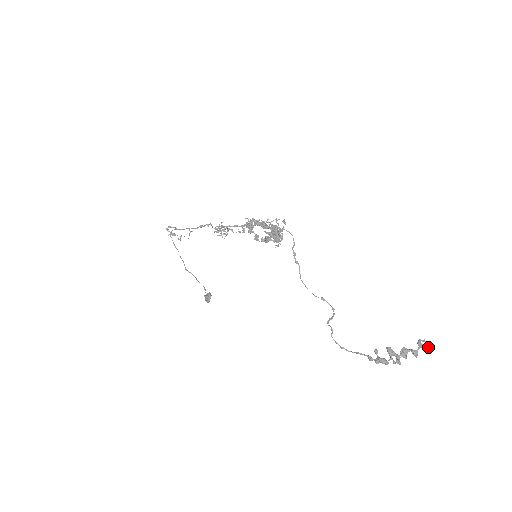
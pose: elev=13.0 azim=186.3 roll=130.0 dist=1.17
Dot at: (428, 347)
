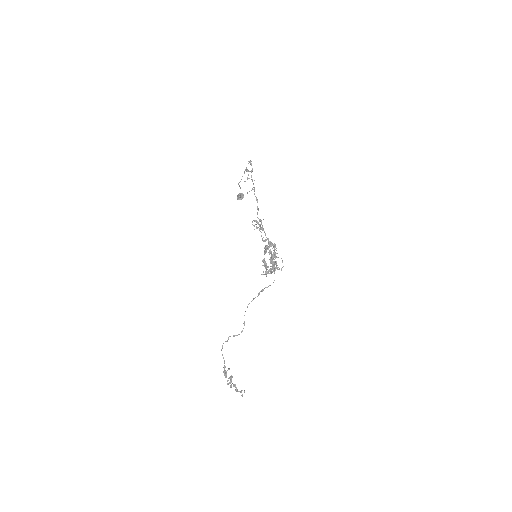
Dot at: occluded
